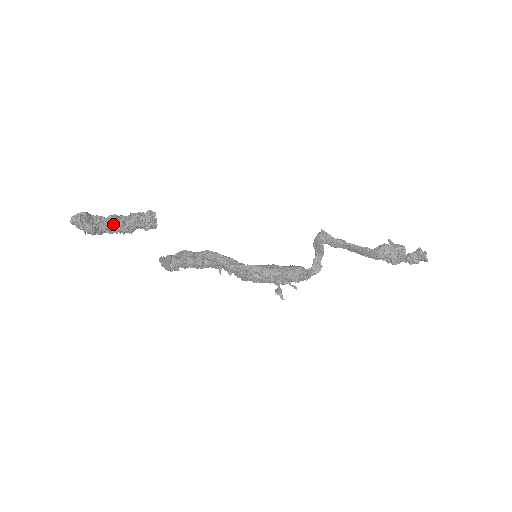
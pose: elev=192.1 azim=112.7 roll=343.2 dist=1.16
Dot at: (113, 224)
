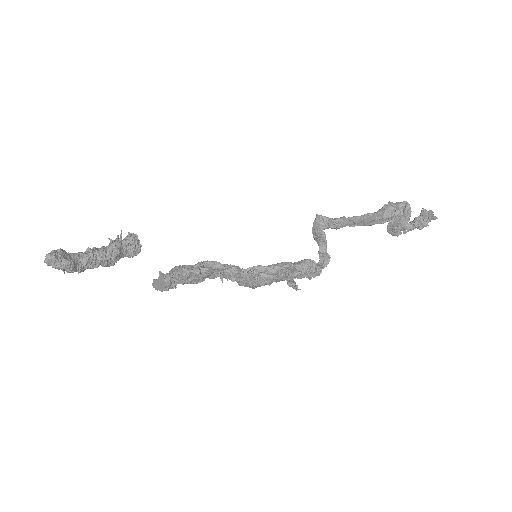
Dot at: (93, 255)
